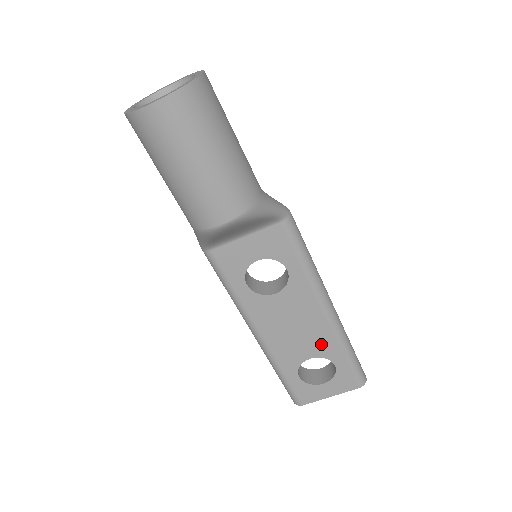
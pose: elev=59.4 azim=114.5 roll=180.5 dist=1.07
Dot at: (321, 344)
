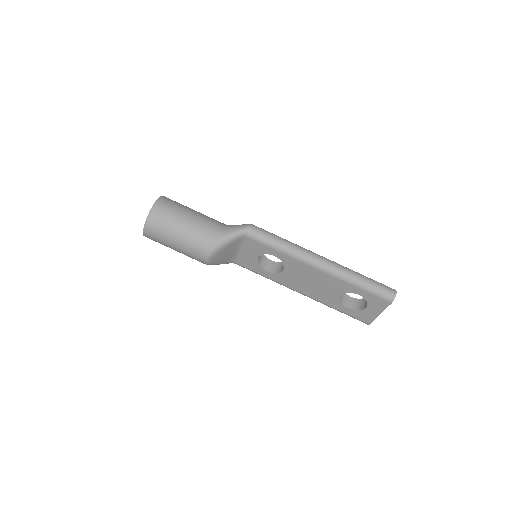
Dot at: (336, 286)
